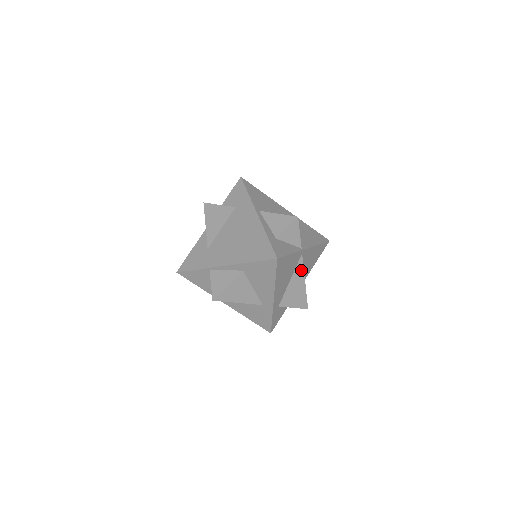
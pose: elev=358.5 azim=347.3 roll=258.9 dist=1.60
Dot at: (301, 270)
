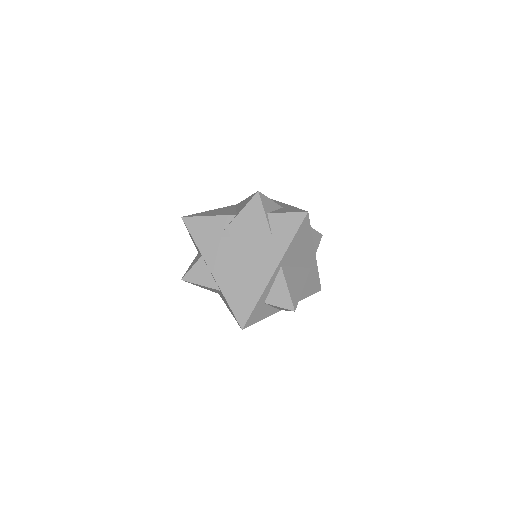
Dot at: occluded
